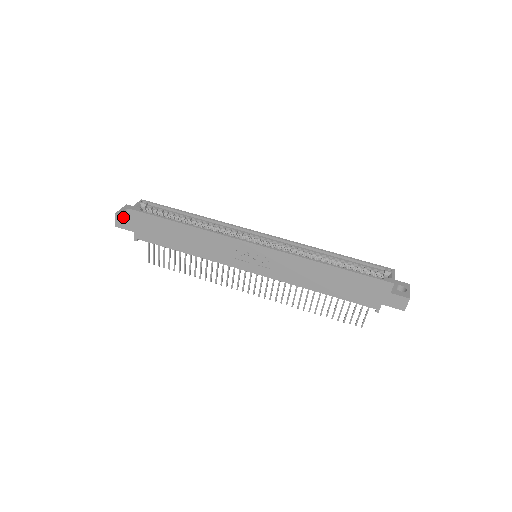
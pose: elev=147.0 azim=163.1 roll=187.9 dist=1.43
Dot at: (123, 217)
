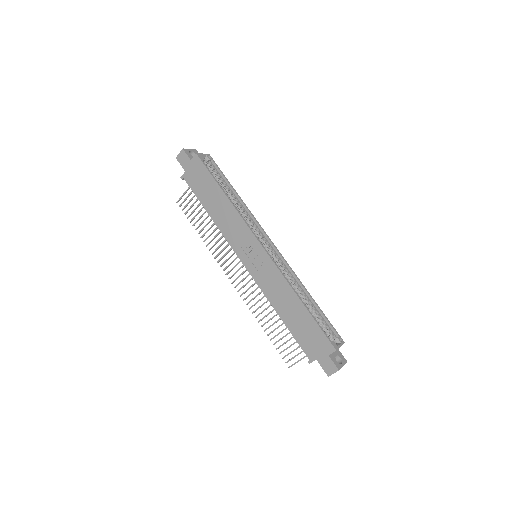
Dot at: (187, 155)
